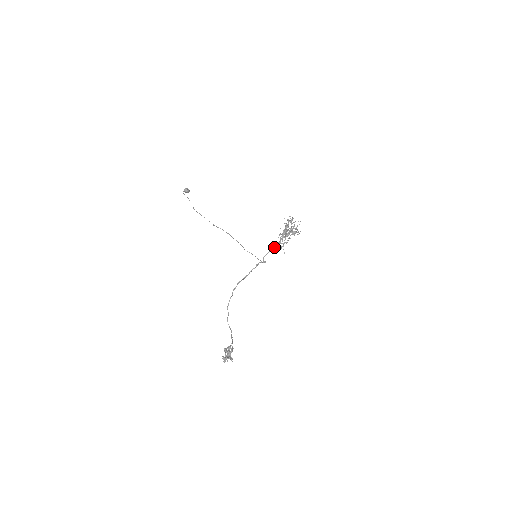
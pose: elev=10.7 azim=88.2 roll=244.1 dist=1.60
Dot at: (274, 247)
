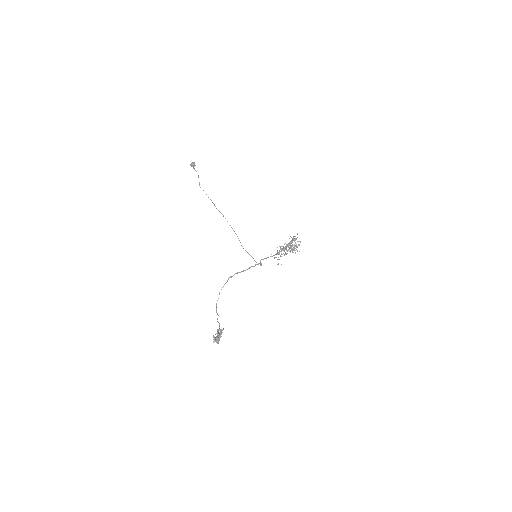
Dot at: (274, 255)
